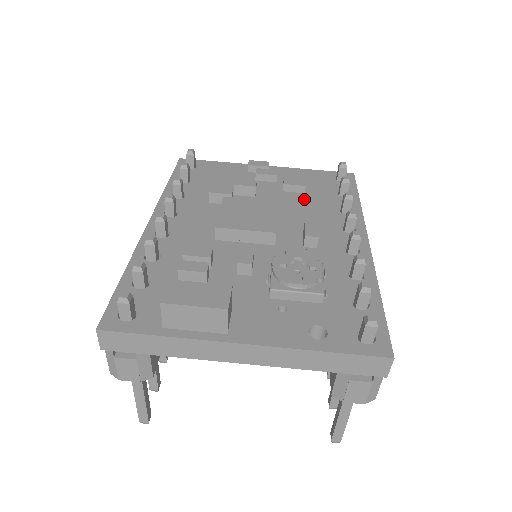
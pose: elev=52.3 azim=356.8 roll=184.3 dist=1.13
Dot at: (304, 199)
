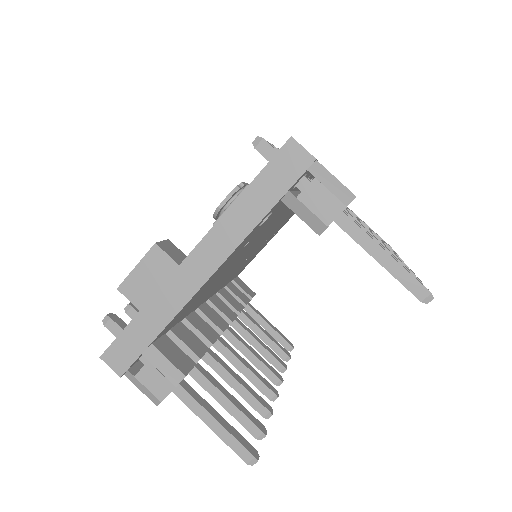
Dot at: occluded
